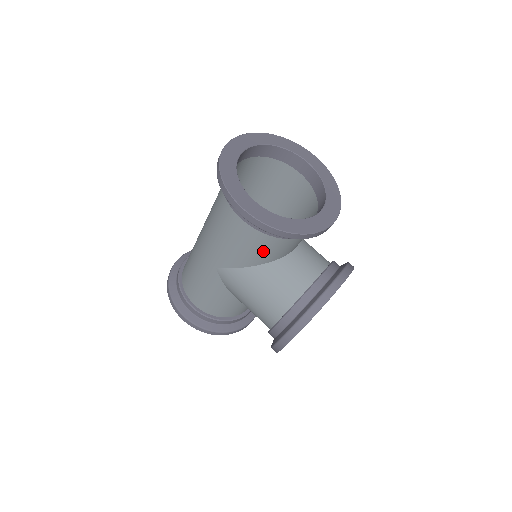
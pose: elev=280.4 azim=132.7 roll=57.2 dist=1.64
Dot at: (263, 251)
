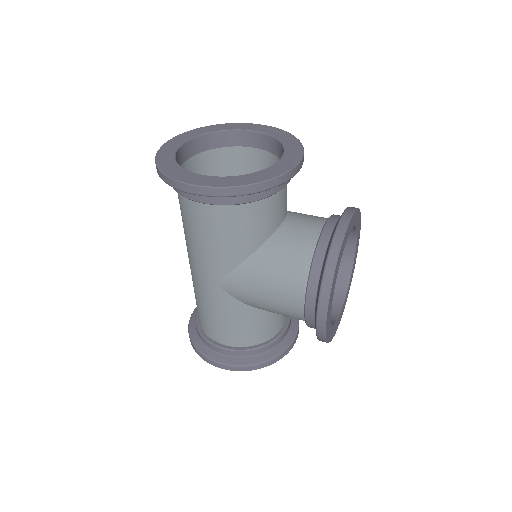
Dot at: (247, 231)
